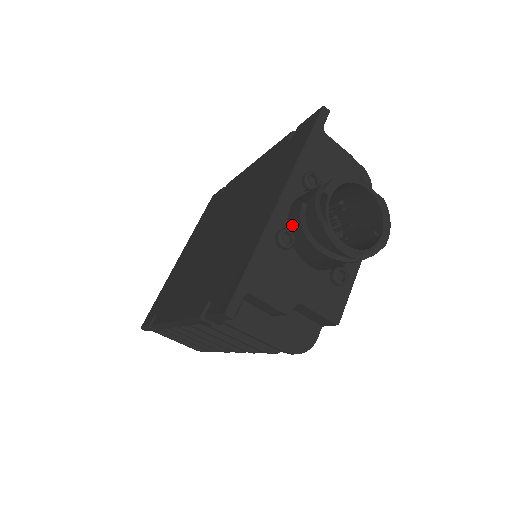
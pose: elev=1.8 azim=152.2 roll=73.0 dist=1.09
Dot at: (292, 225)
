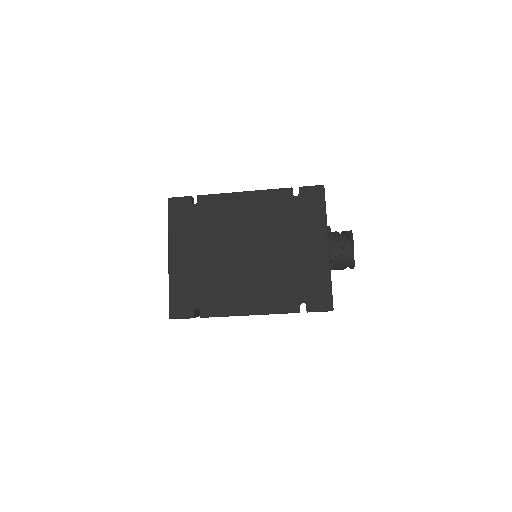
Dot at: (331, 258)
